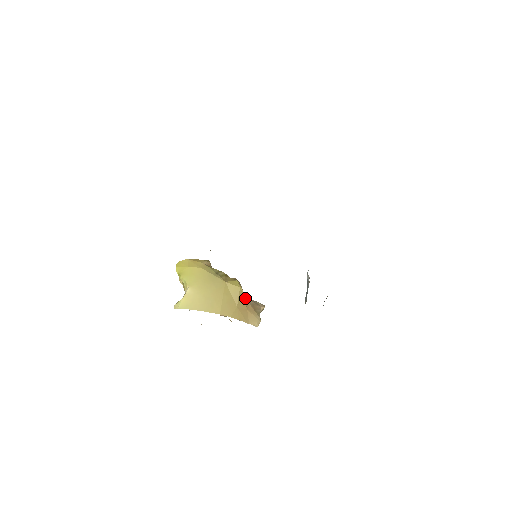
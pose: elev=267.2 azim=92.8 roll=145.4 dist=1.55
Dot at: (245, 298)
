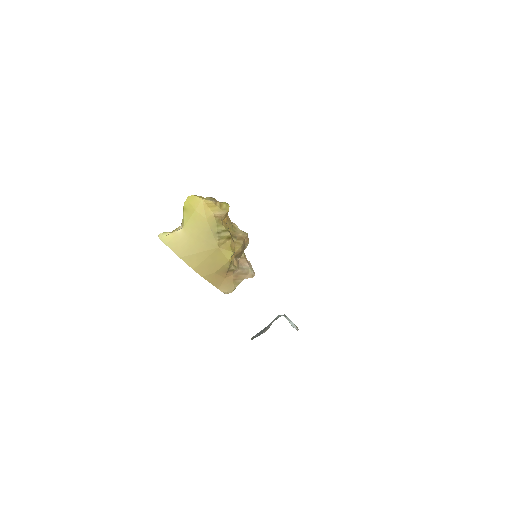
Dot at: (230, 269)
